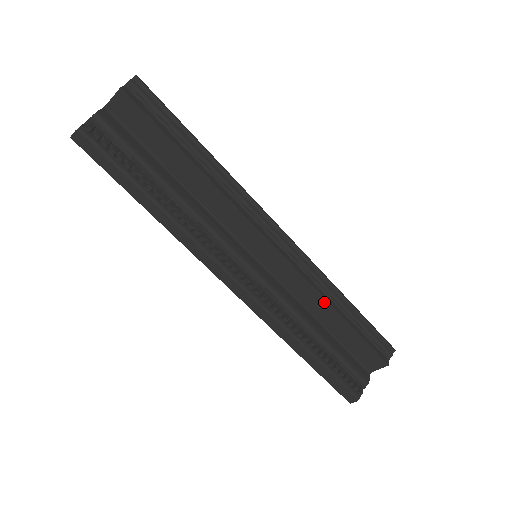
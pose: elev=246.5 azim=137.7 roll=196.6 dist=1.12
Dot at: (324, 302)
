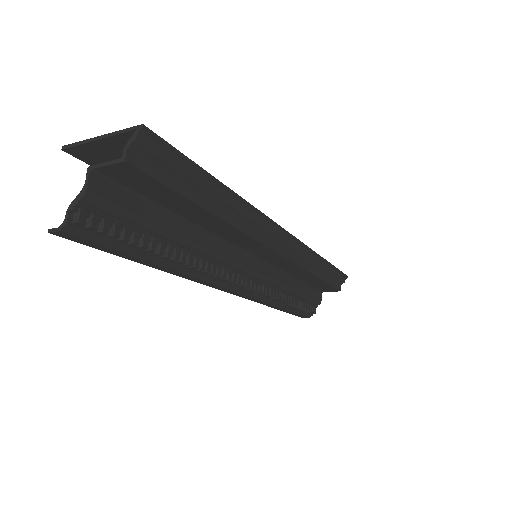
Dot at: (308, 273)
